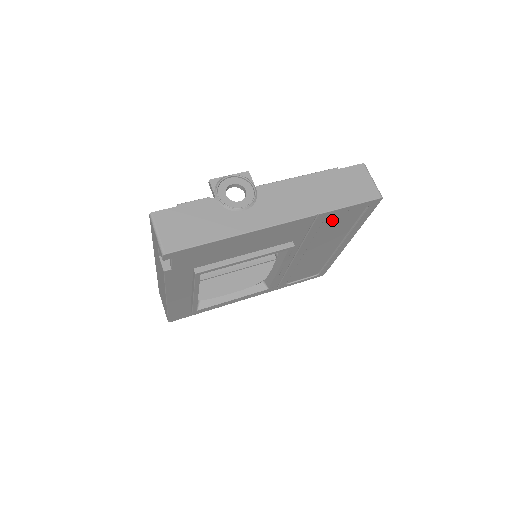
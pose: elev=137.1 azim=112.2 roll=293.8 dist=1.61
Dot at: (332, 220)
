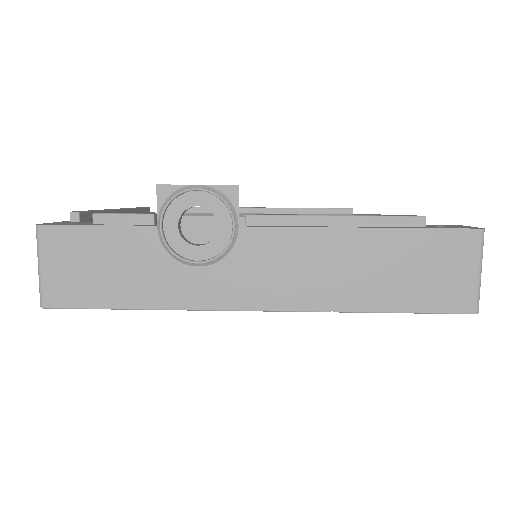
Dot at: occluded
